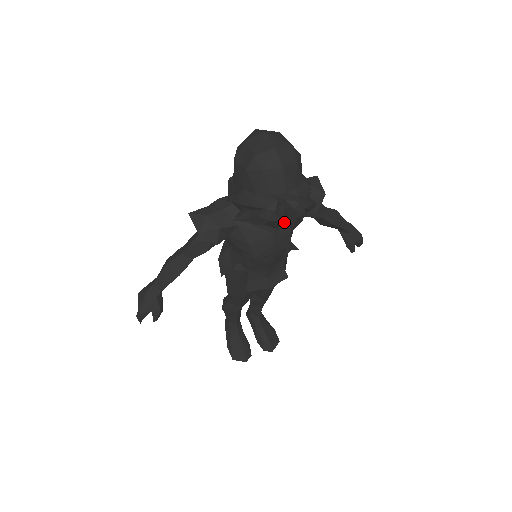
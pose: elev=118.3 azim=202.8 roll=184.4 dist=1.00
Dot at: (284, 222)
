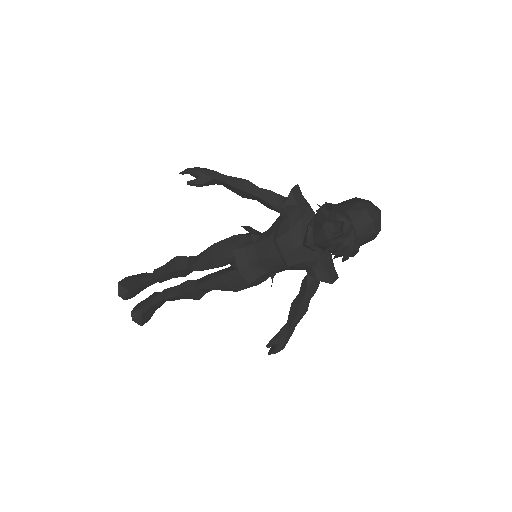
Dot at: (310, 254)
